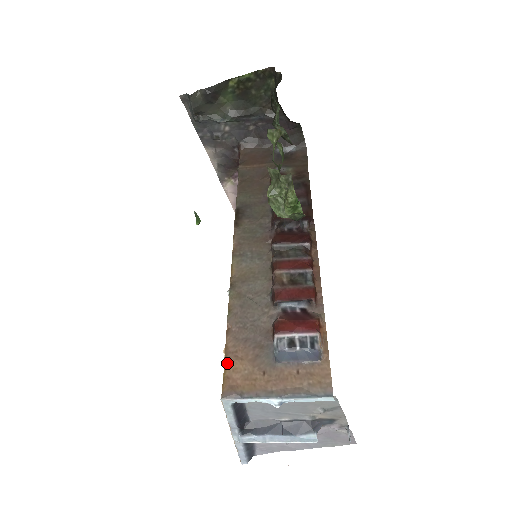
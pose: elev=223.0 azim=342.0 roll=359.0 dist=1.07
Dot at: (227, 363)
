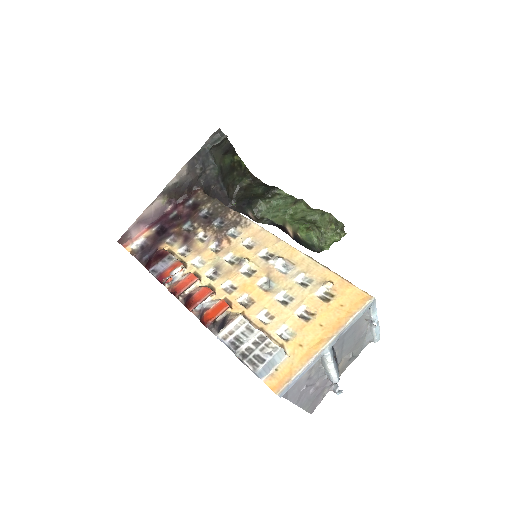
Dot at: (353, 286)
